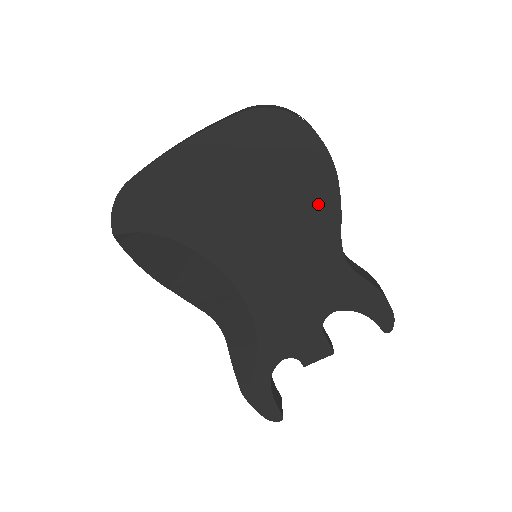
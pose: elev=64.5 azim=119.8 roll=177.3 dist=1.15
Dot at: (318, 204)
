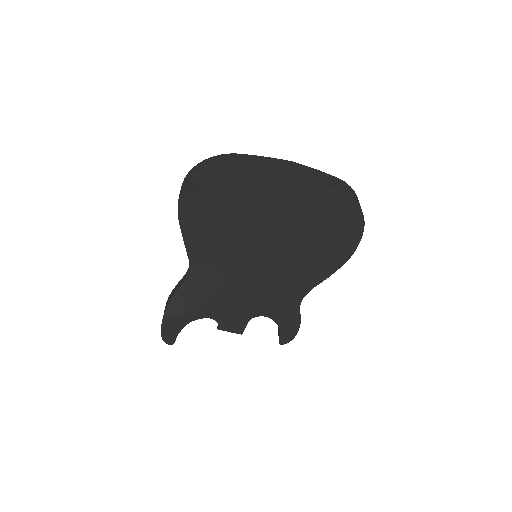
Dot at: (322, 265)
